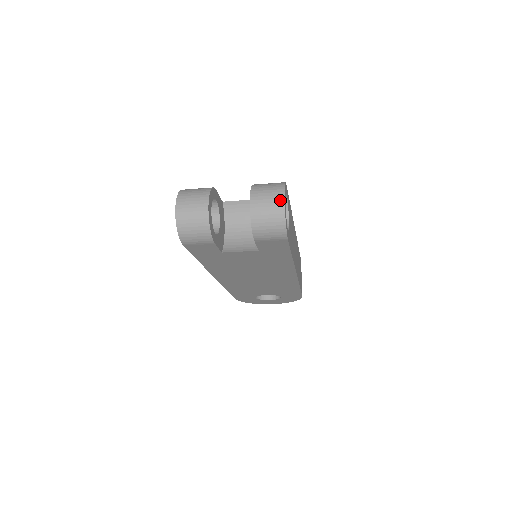
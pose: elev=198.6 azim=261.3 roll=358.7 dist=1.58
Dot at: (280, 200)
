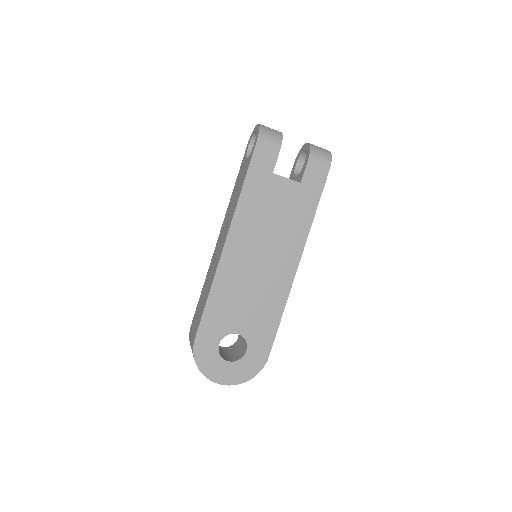
Dot at: occluded
